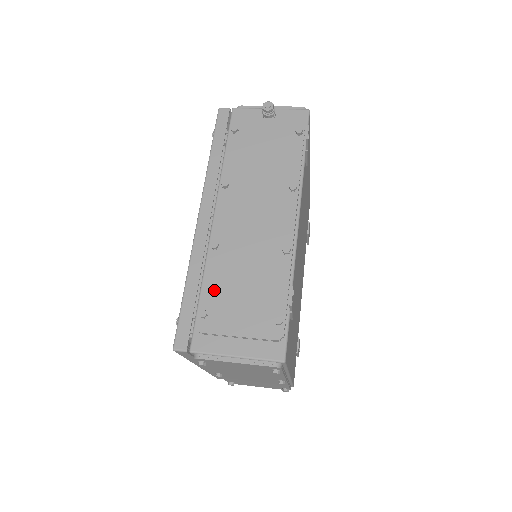
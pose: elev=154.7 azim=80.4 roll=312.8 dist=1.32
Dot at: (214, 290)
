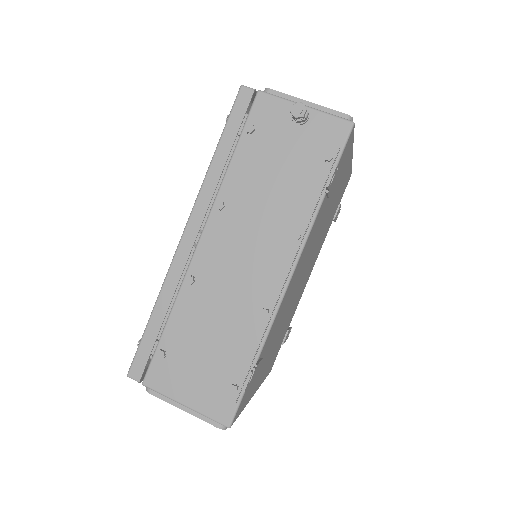
Dot at: (178, 331)
